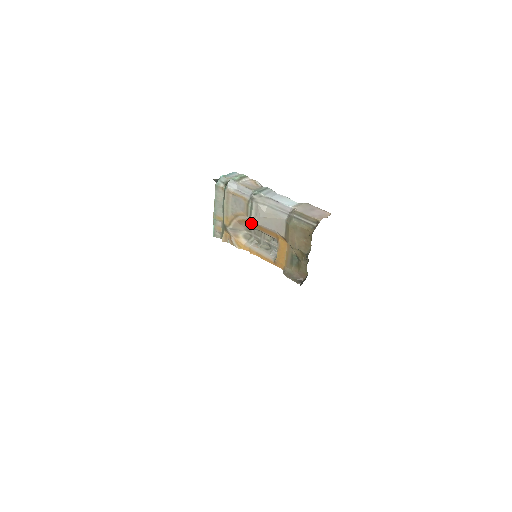
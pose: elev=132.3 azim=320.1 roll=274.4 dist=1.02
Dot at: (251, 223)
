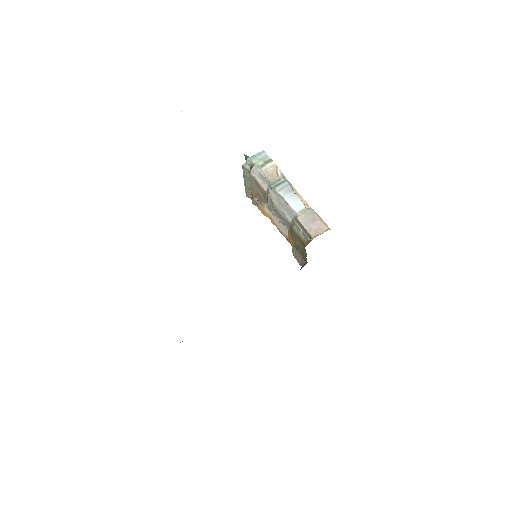
Dot at: (269, 206)
